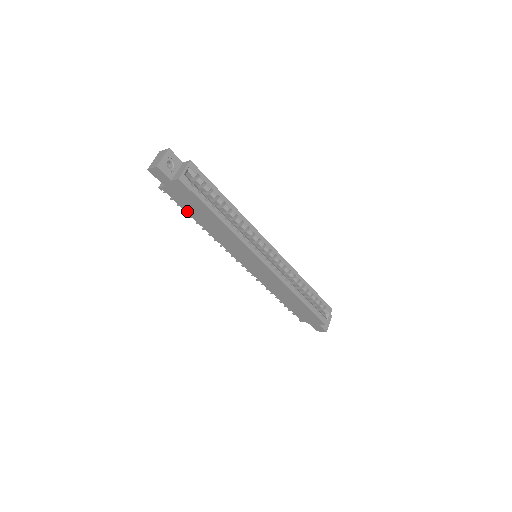
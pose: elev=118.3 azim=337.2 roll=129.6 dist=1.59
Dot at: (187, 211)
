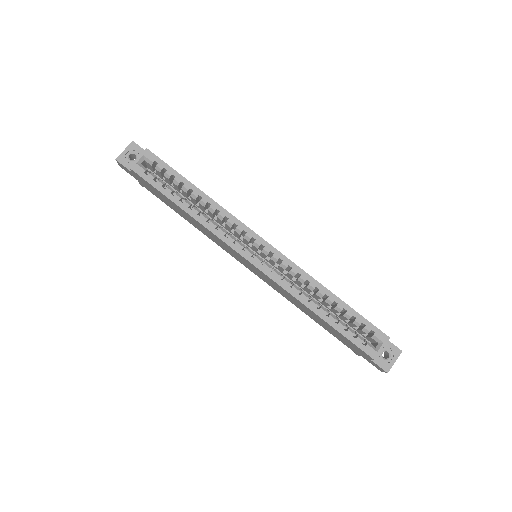
Dot at: (169, 206)
